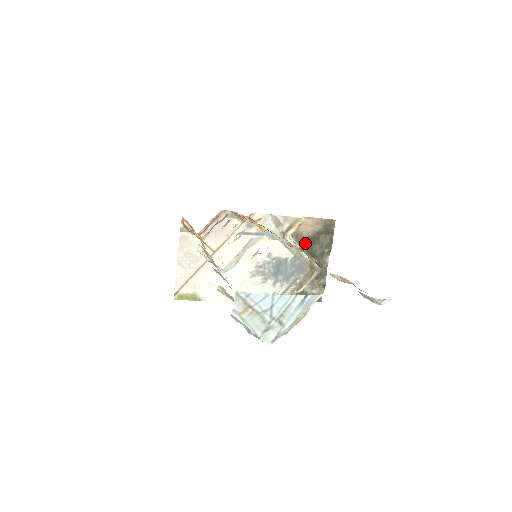
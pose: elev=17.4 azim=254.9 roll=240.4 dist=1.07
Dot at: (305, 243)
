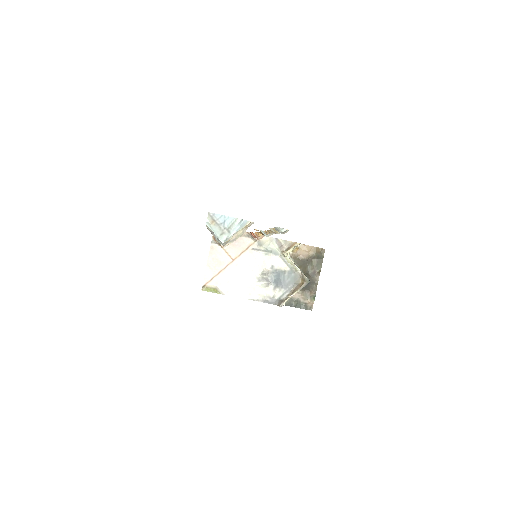
Dot at: (301, 263)
